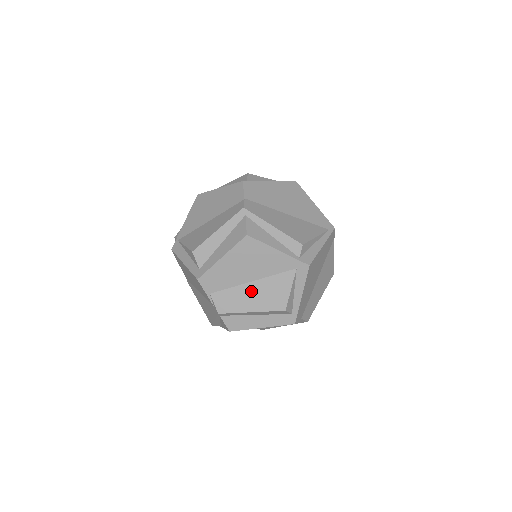
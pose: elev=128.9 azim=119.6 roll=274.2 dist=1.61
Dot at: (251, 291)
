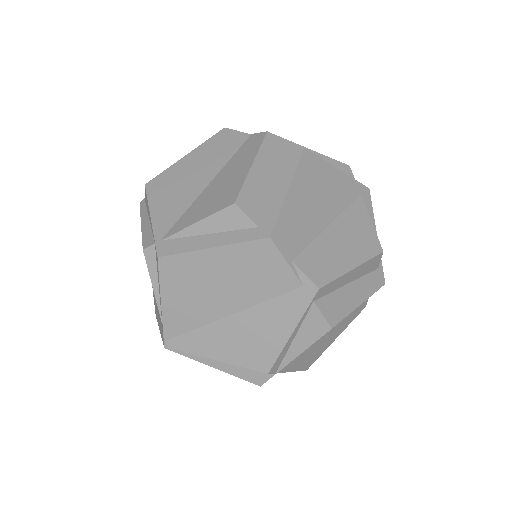
Dot at: (336, 239)
